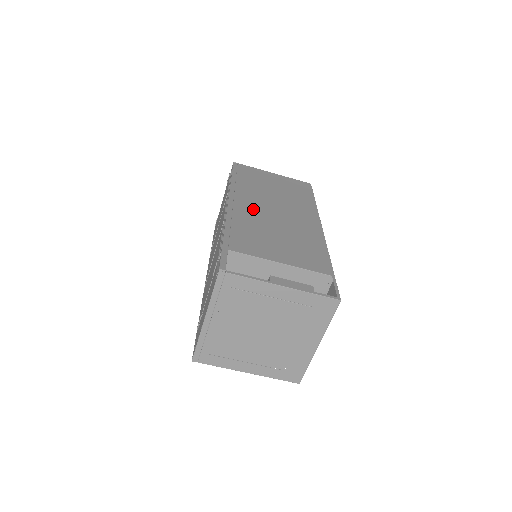
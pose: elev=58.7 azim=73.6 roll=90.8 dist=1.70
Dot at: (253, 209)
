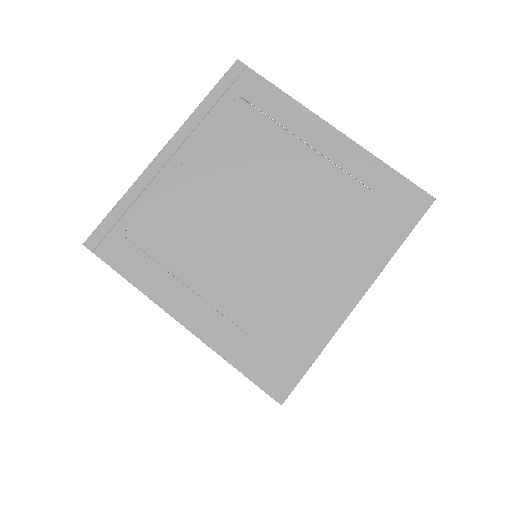
Dot at: occluded
